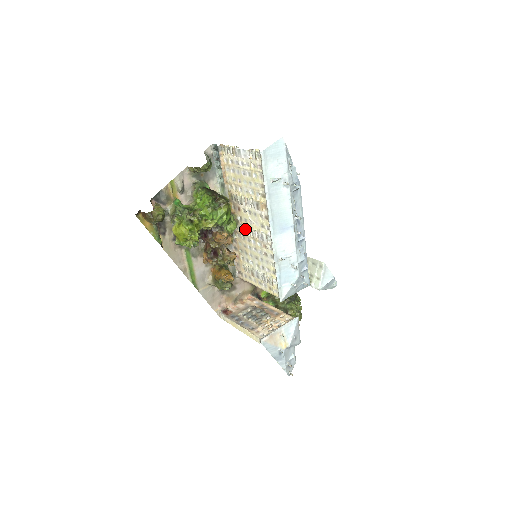
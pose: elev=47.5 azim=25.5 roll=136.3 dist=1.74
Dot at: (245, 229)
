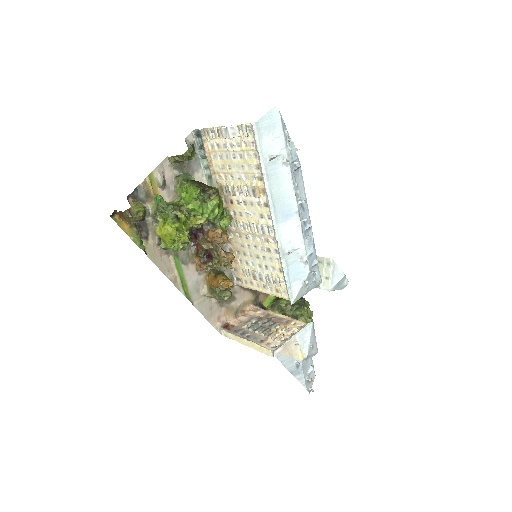
Dot at: (241, 224)
